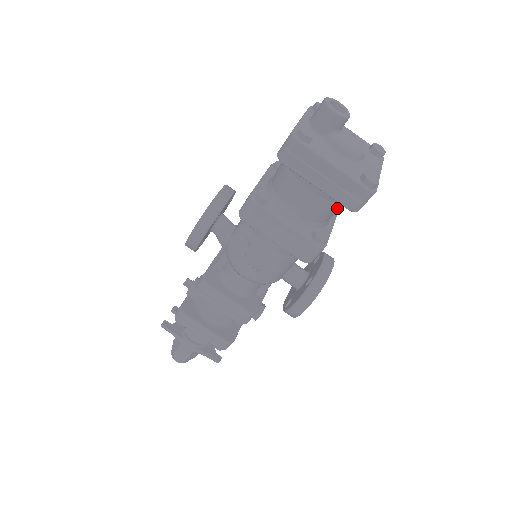
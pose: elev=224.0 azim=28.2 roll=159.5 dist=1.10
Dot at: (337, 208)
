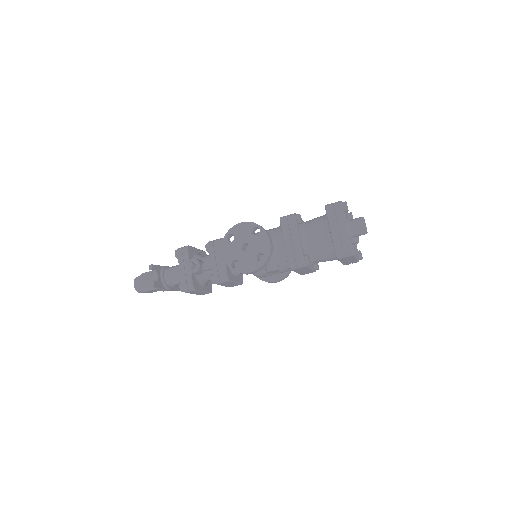
Dot at: occluded
